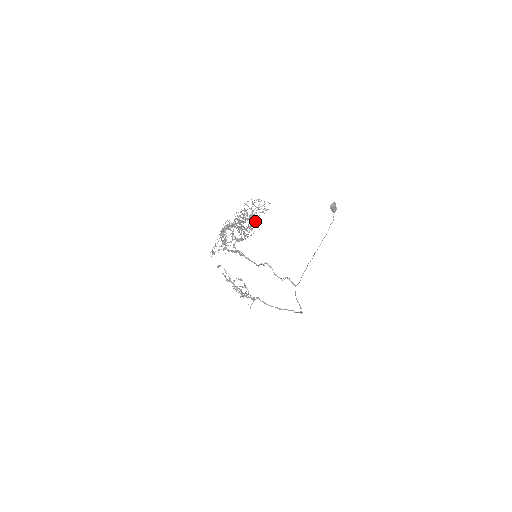
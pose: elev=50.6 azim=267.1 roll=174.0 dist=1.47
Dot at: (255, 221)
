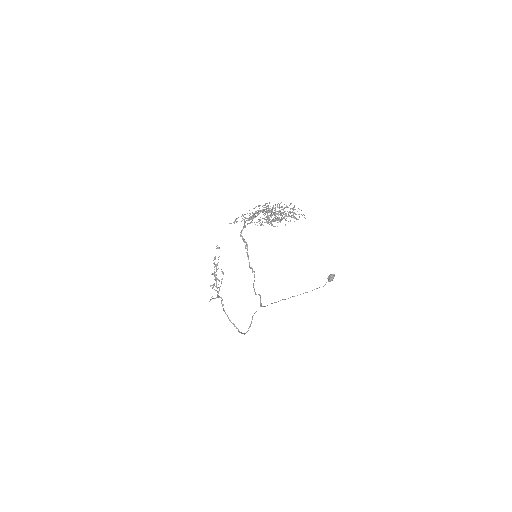
Dot at: occluded
